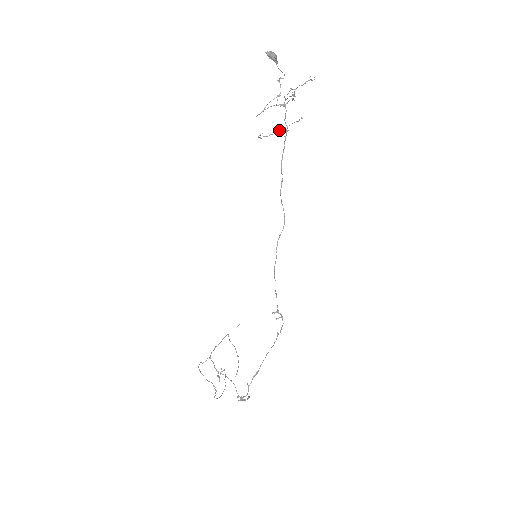
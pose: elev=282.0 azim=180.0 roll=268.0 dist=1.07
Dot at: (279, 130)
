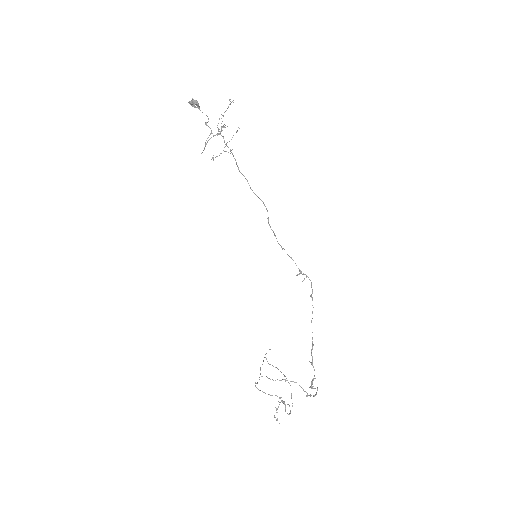
Dot at: (225, 146)
